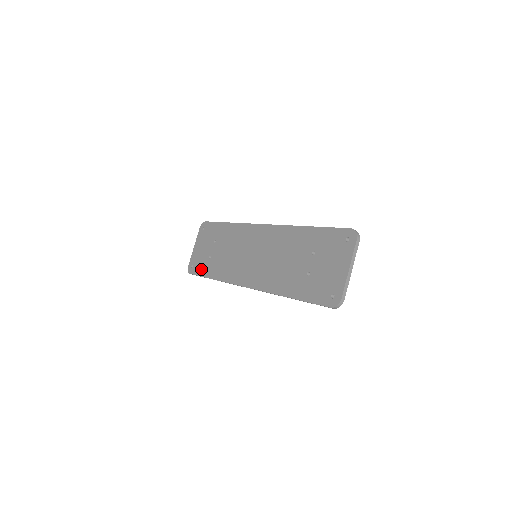
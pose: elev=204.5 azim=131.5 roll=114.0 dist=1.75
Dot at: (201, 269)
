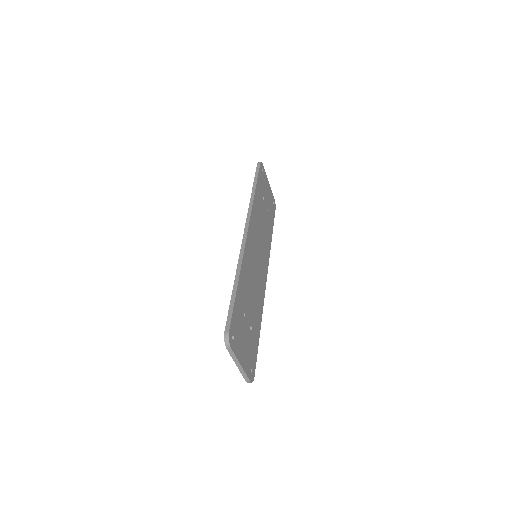
Dot at: occluded
